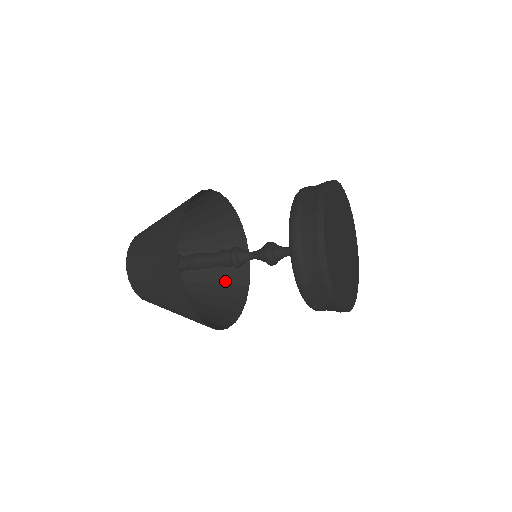
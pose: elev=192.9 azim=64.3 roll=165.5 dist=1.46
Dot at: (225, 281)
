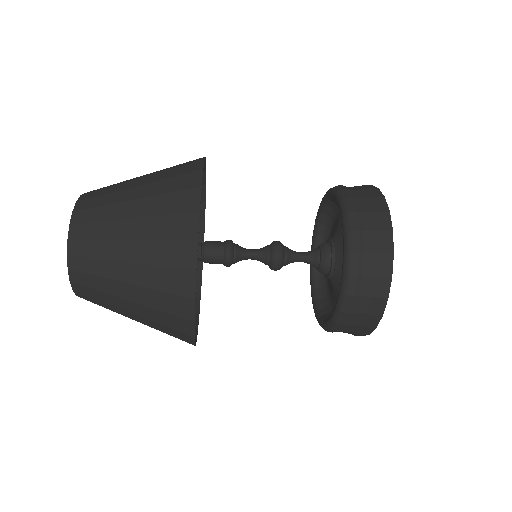
Dot at: occluded
